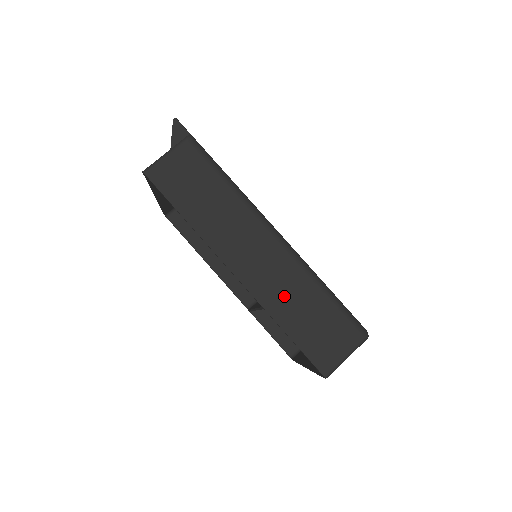
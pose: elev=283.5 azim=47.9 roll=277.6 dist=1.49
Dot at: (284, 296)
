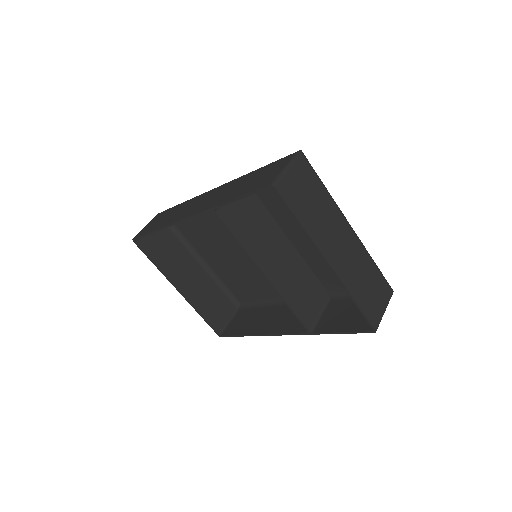
Dot at: (226, 194)
